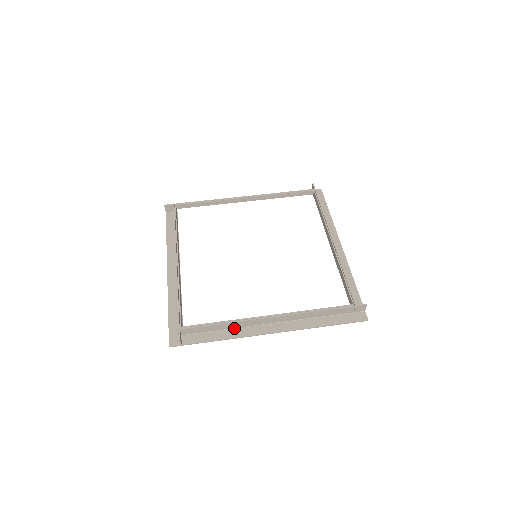
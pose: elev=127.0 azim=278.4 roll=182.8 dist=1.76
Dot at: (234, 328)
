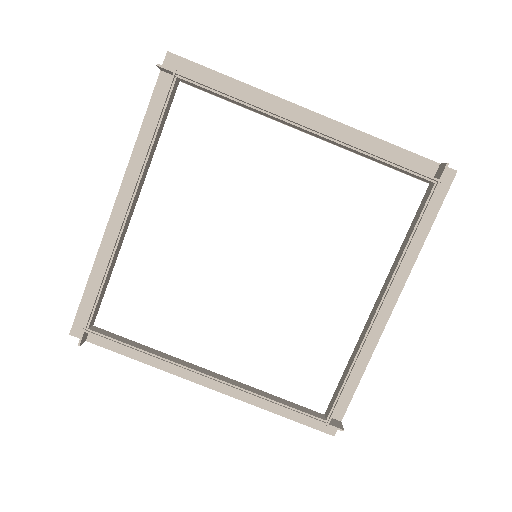
Dot at: occluded
